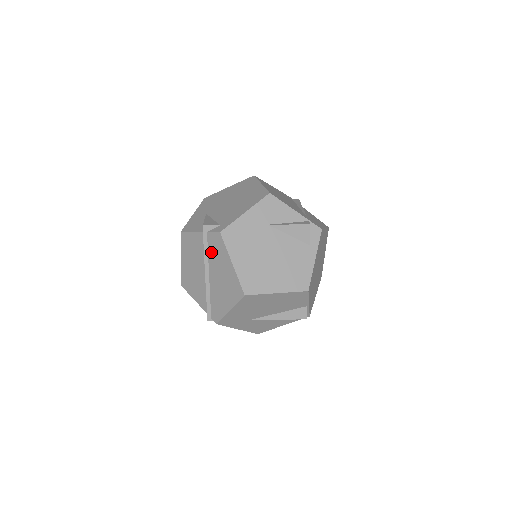
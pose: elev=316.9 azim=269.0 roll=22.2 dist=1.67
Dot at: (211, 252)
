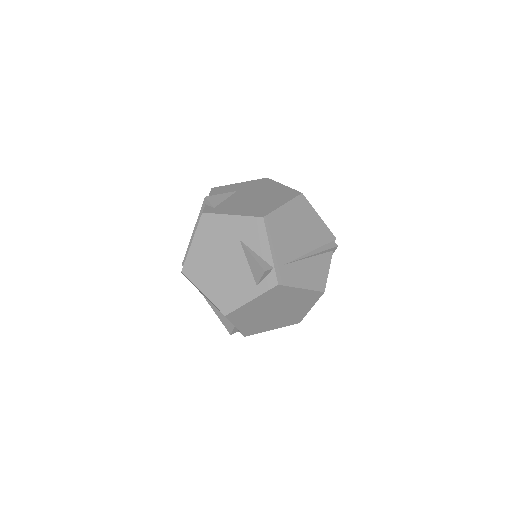
Dot at: occluded
